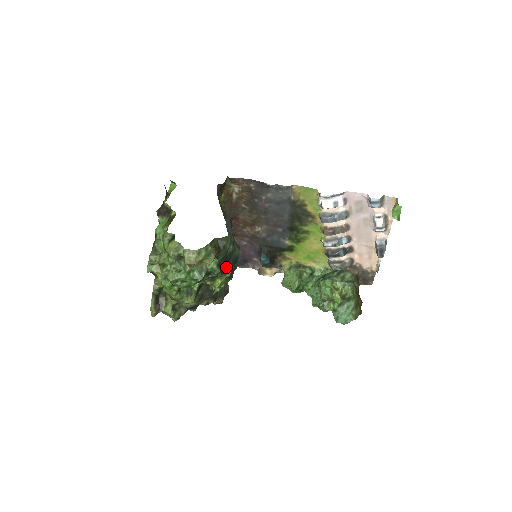
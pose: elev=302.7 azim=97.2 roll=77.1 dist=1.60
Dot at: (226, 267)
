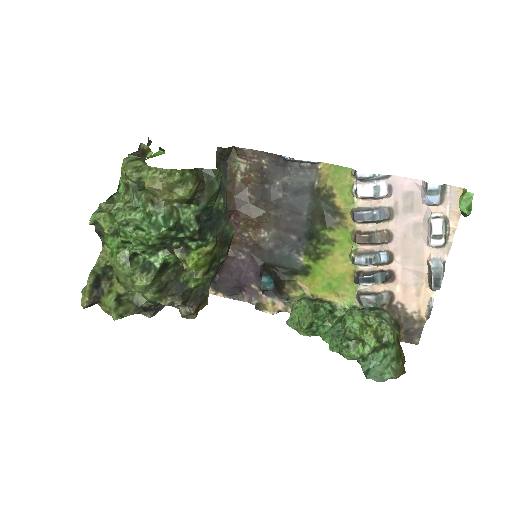
Dot at: (209, 233)
